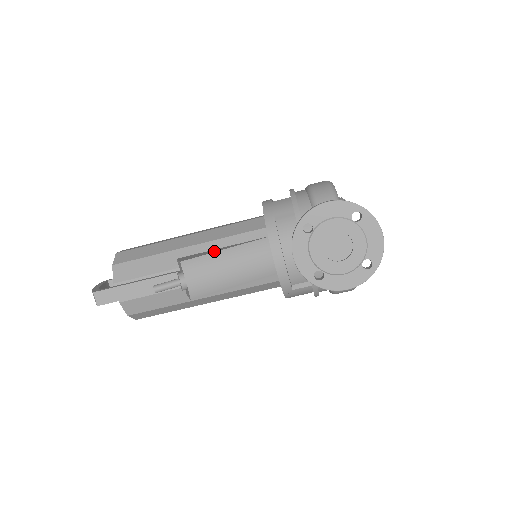
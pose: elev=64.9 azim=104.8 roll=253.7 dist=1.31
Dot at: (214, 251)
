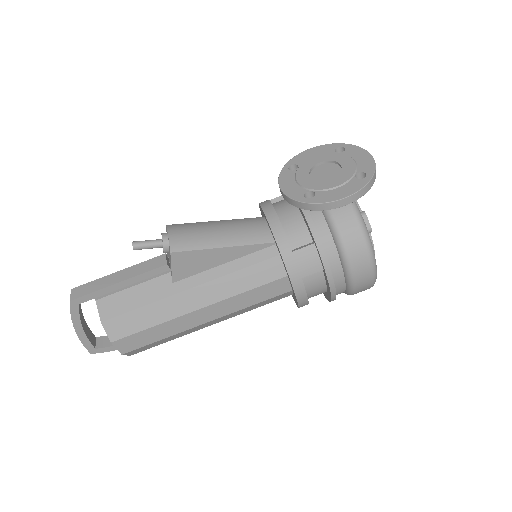
Dot at: occluded
